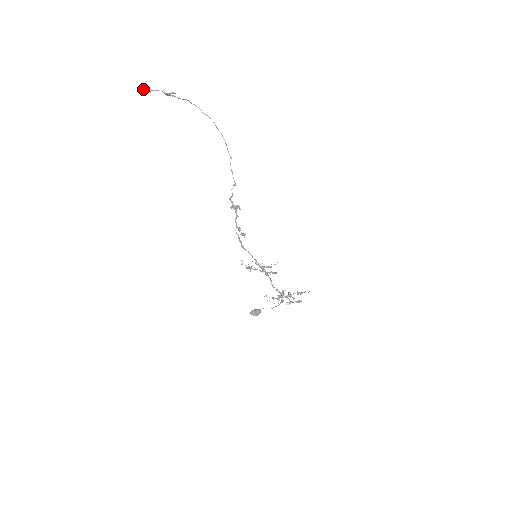
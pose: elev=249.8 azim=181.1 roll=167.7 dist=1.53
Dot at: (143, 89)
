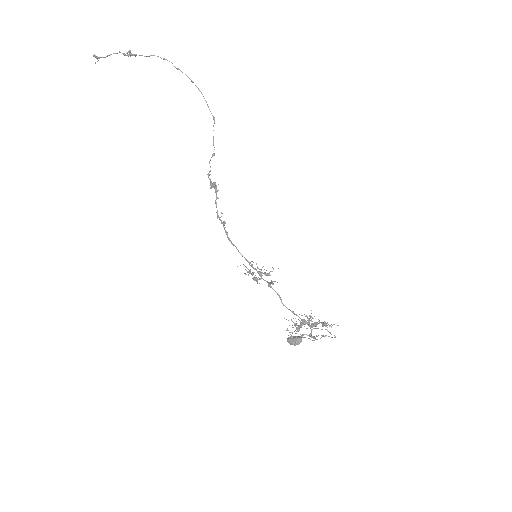
Dot at: (94, 56)
